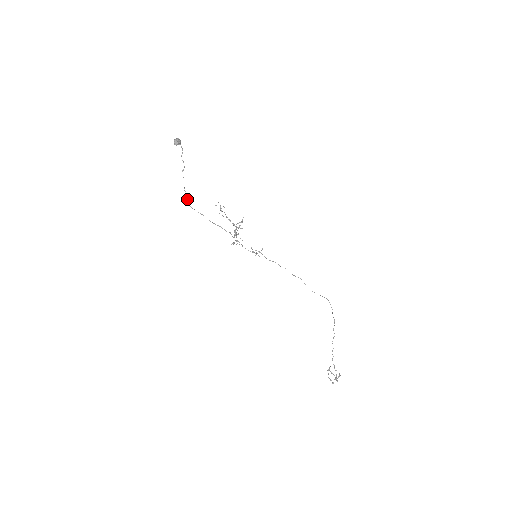
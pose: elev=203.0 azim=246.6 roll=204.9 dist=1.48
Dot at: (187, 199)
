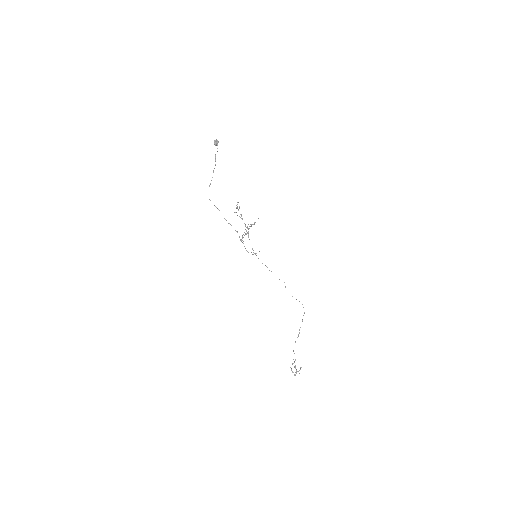
Dot at: occluded
